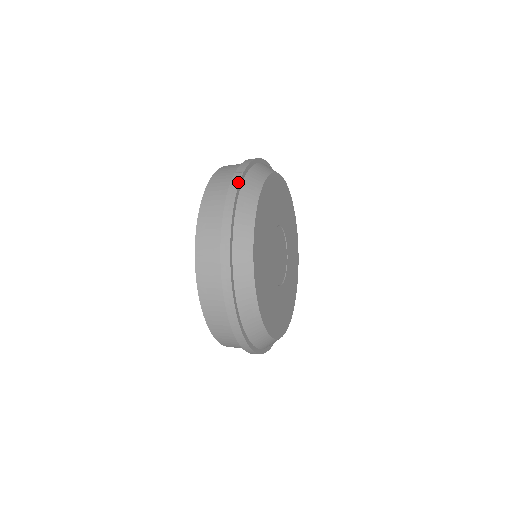
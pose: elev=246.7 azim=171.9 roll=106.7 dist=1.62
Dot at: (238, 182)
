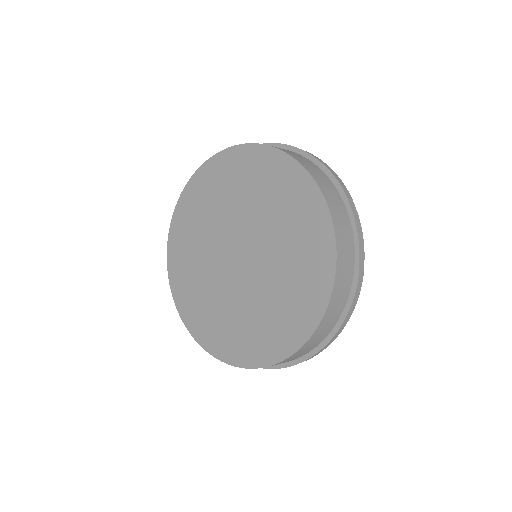
Dot at: occluded
